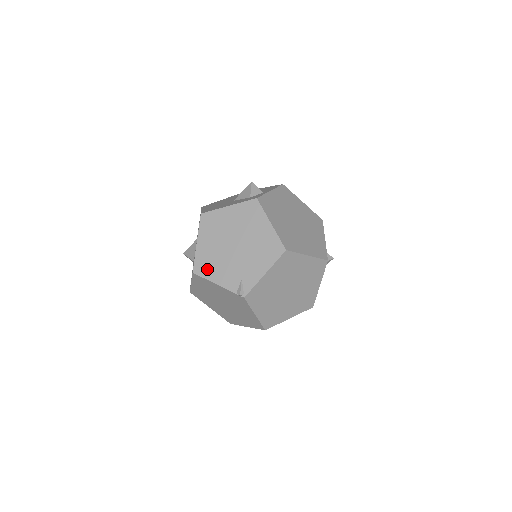
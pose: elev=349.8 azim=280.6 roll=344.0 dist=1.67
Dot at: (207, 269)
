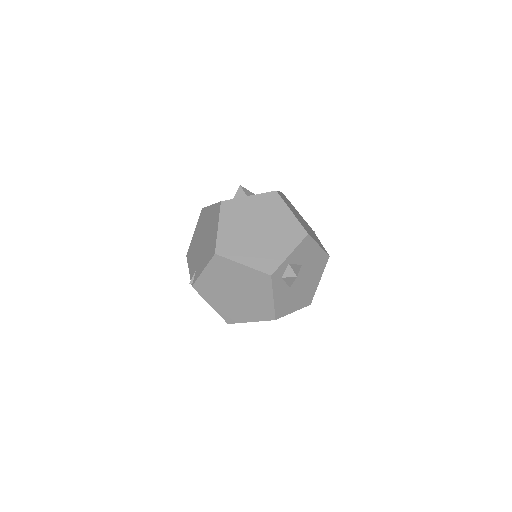
Dot at: (190, 255)
